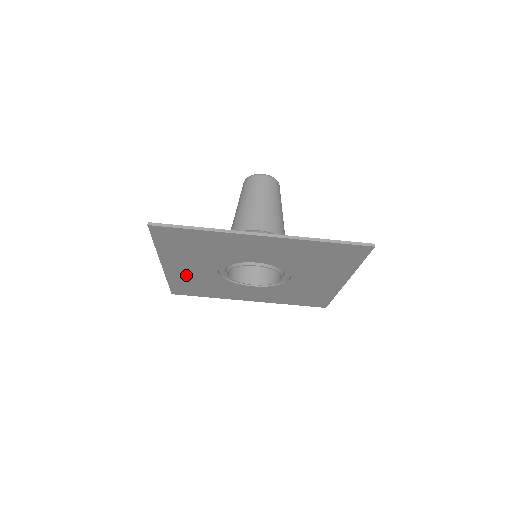
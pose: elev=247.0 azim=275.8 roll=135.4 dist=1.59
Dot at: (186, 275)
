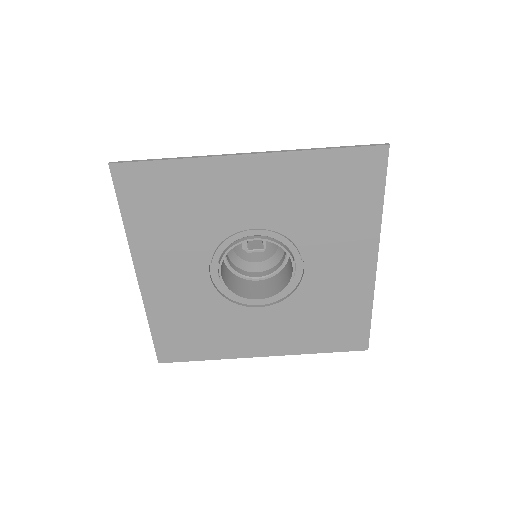
Dot at: (170, 297)
